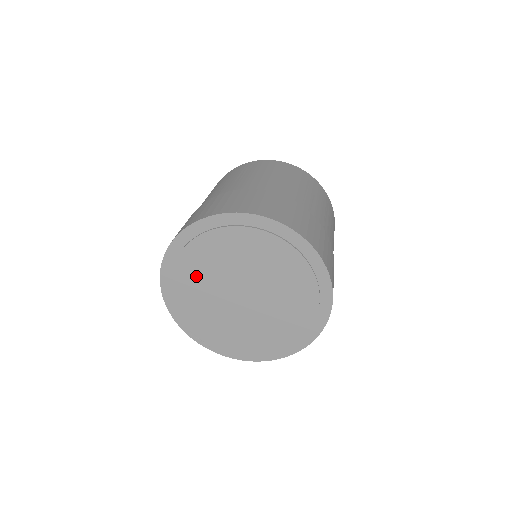
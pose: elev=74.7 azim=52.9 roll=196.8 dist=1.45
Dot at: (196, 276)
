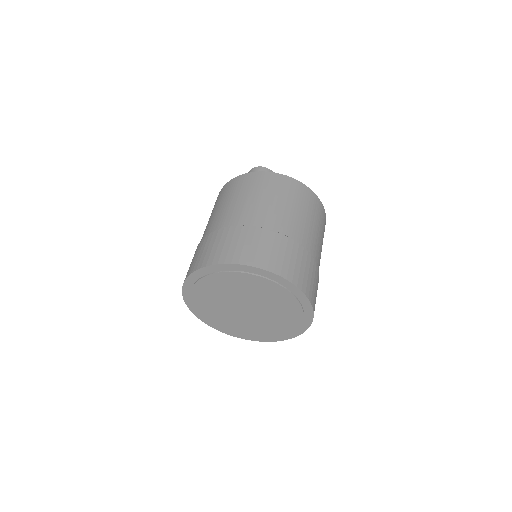
Dot at: (238, 284)
